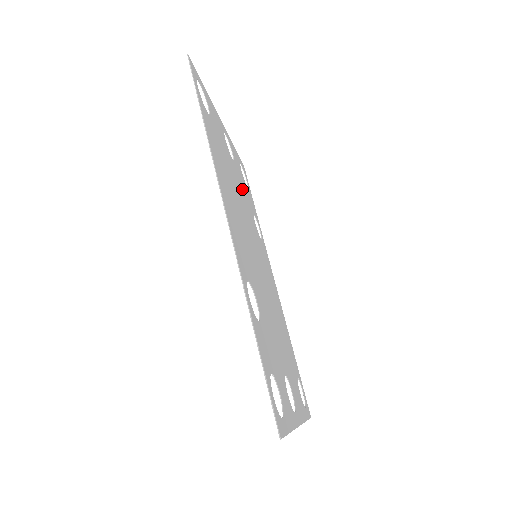
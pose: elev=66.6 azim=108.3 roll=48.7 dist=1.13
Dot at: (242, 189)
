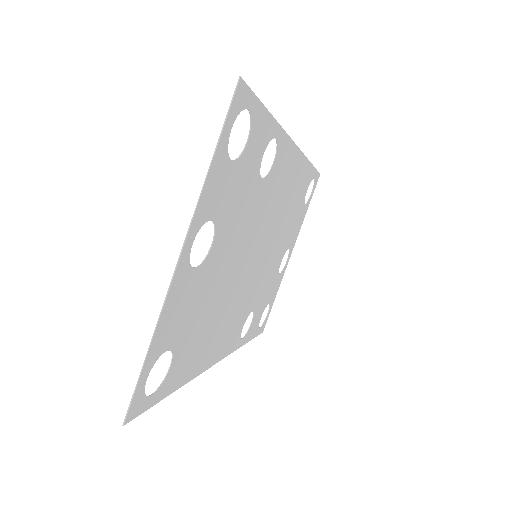
Dot at: (270, 277)
